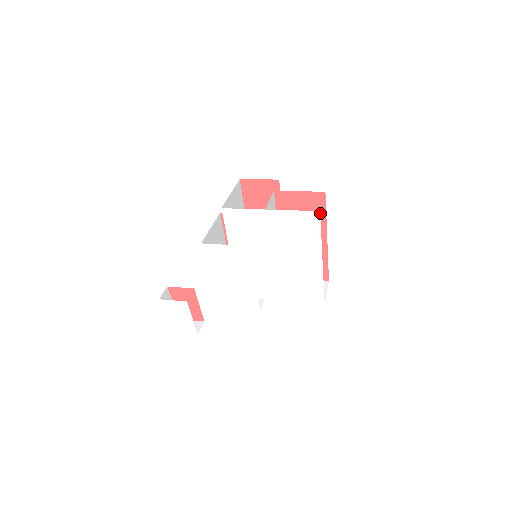
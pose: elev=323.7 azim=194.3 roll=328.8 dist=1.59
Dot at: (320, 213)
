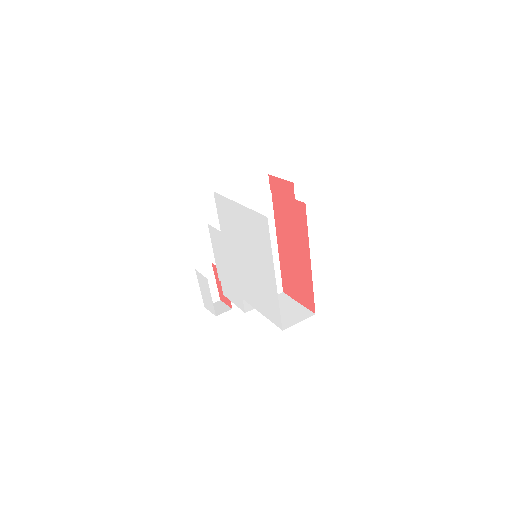
Dot at: (303, 228)
